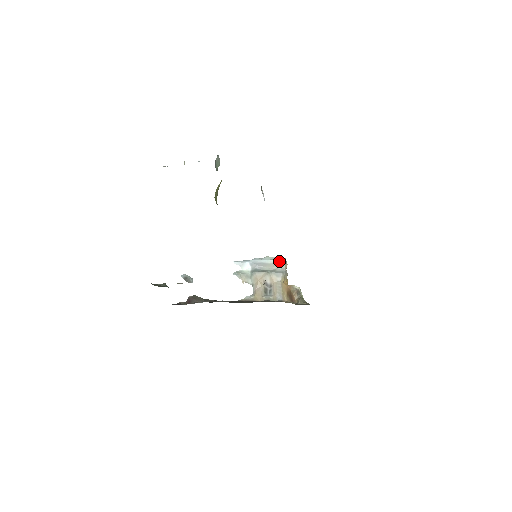
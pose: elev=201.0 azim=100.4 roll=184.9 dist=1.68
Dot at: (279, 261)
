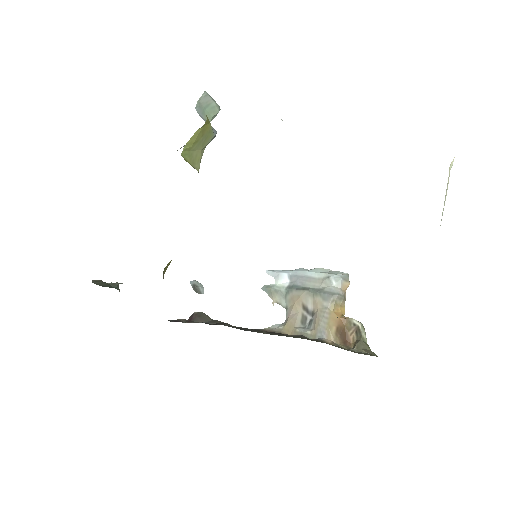
Dot at: (332, 276)
